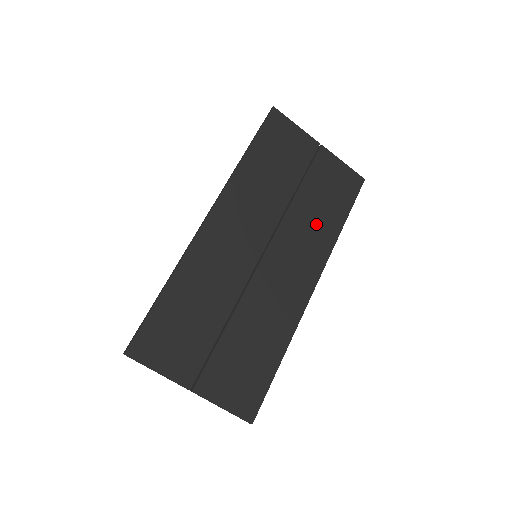
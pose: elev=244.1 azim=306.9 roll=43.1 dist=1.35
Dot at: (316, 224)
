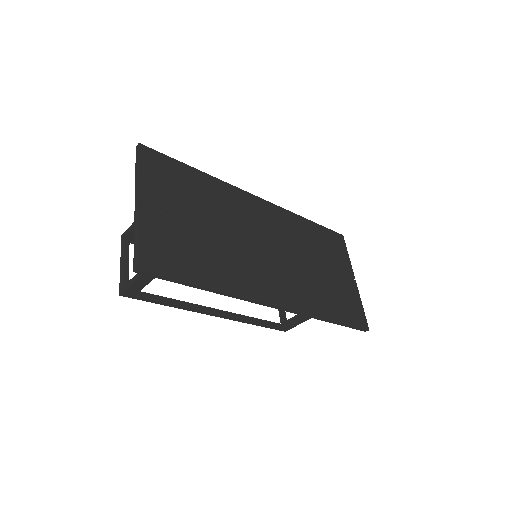
Dot at: (315, 291)
